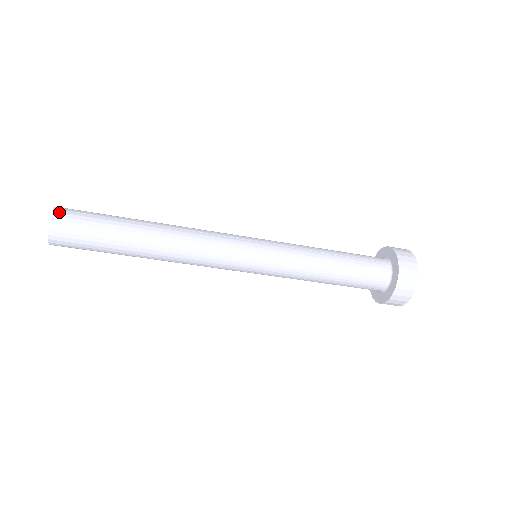
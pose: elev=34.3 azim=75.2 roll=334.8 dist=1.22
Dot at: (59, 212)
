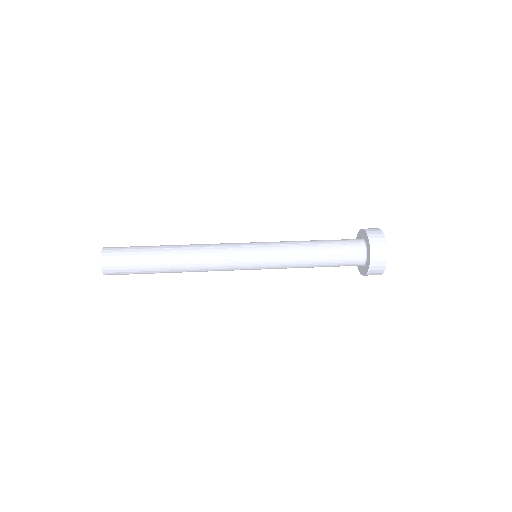
Dot at: (106, 267)
